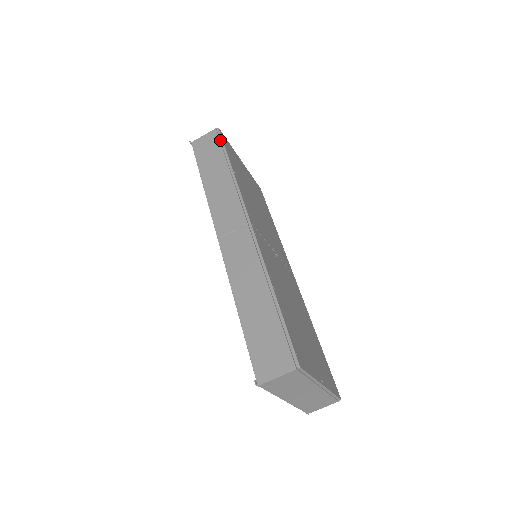
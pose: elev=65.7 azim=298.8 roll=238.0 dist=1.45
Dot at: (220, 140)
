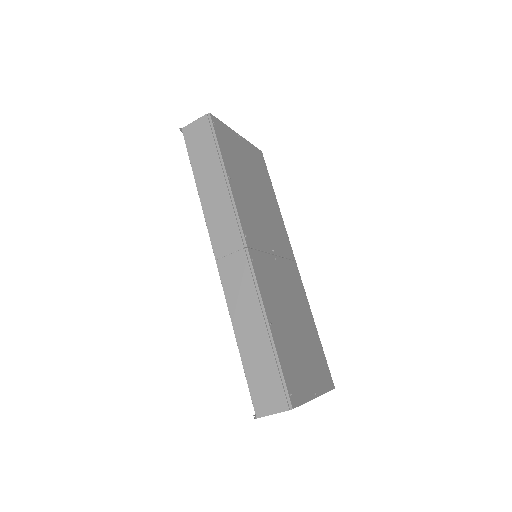
Dot at: (212, 132)
